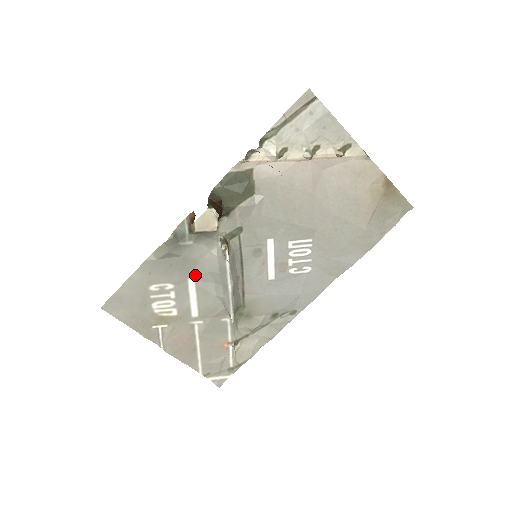
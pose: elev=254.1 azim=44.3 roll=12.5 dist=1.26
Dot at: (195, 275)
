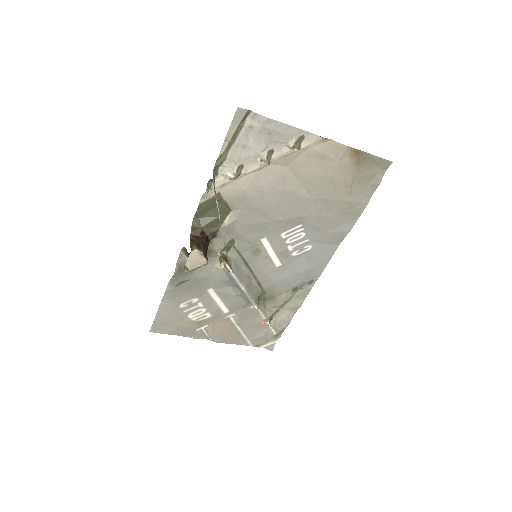
Dot at: (211, 286)
